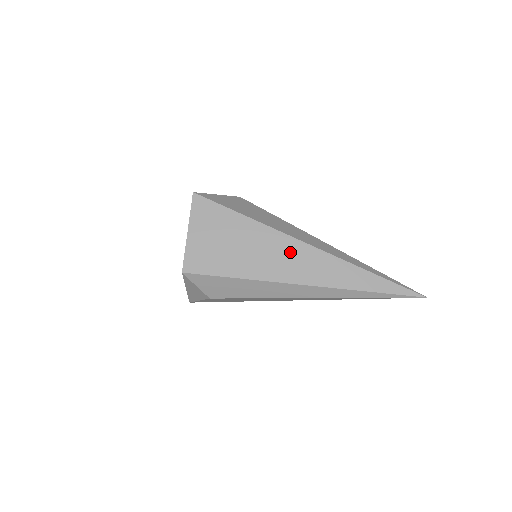
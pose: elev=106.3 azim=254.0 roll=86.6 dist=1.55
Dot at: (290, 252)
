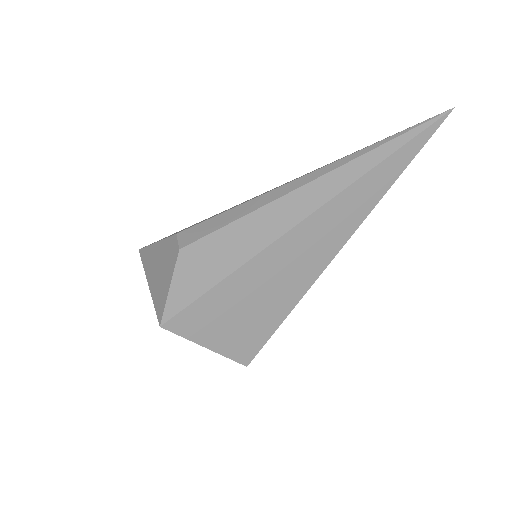
Dot at: (301, 244)
